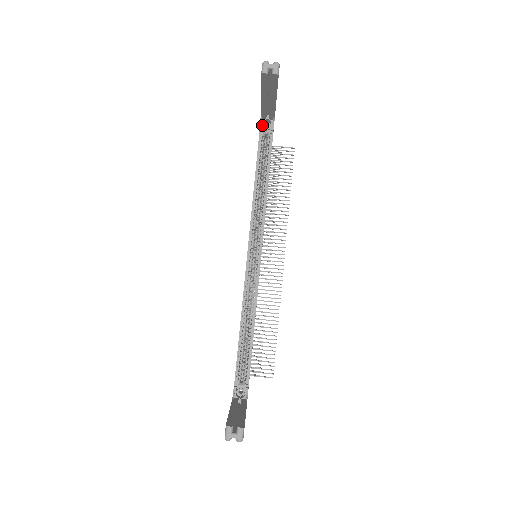
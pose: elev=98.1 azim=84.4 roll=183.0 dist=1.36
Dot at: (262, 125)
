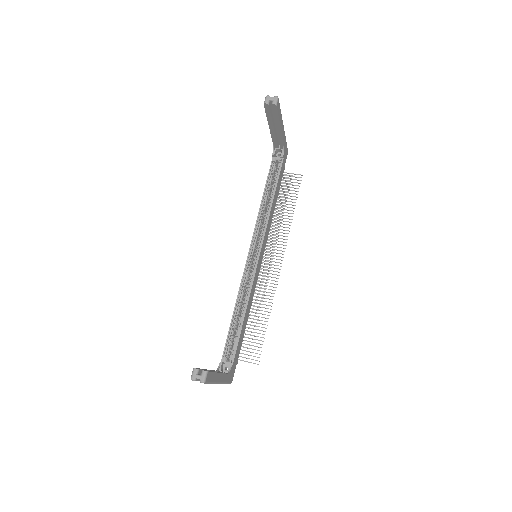
Dot at: (274, 153)
